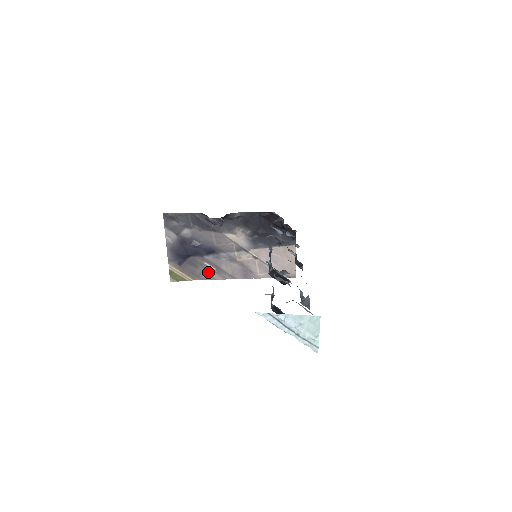
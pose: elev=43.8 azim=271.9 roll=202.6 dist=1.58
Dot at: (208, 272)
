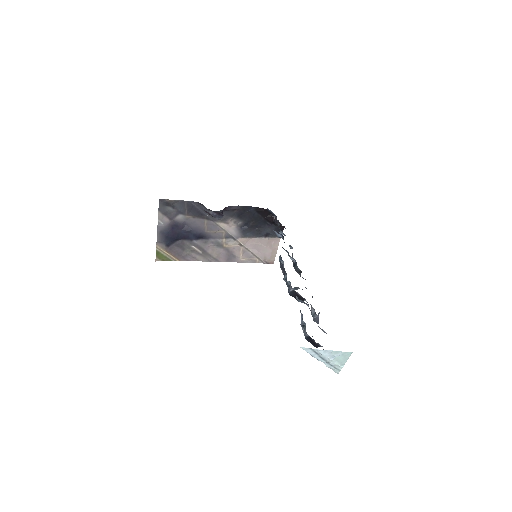
Dot at: (194, 254)
